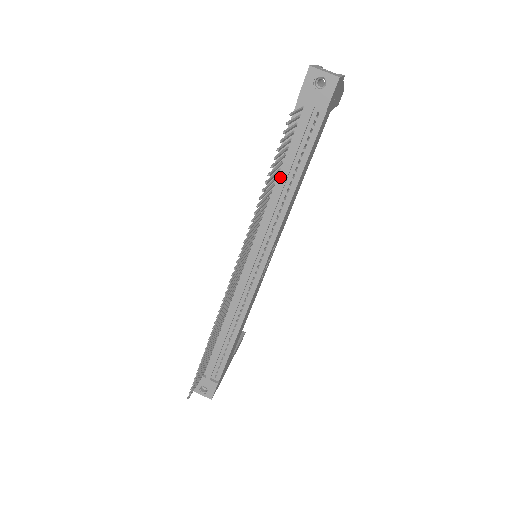
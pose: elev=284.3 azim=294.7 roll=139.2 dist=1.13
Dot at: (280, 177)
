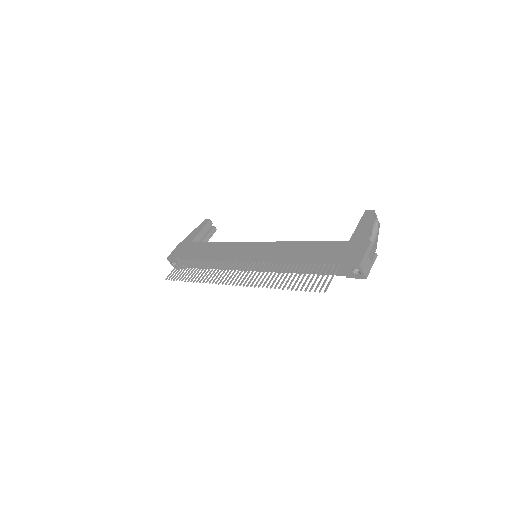
Dot at: (300, 265)
